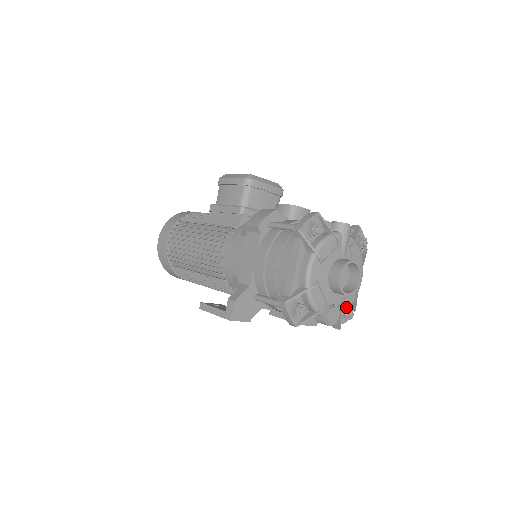
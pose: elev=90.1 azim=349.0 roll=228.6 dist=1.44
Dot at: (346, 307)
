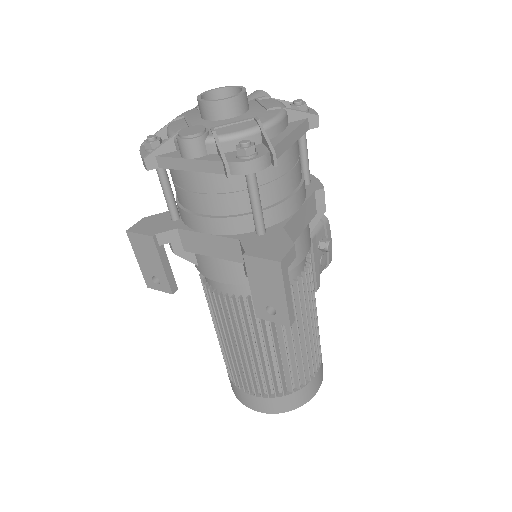
Dot at: (230, 132)
